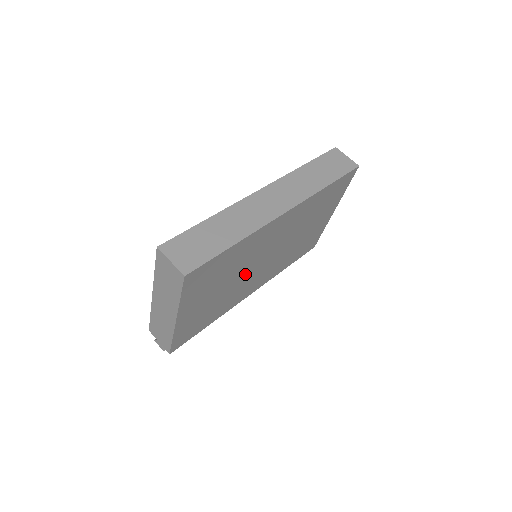
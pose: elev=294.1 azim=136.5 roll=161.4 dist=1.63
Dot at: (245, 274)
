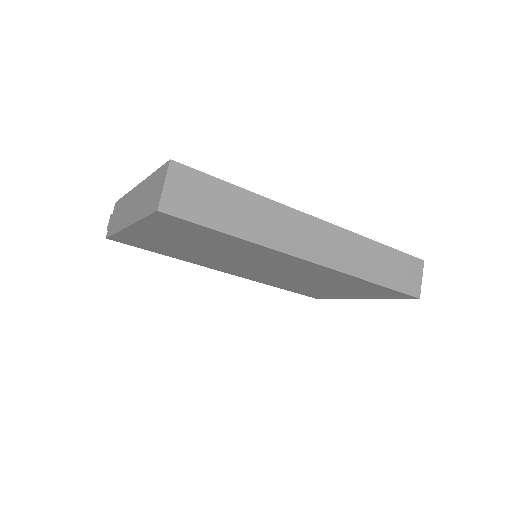
Dot at: (229, 259)
